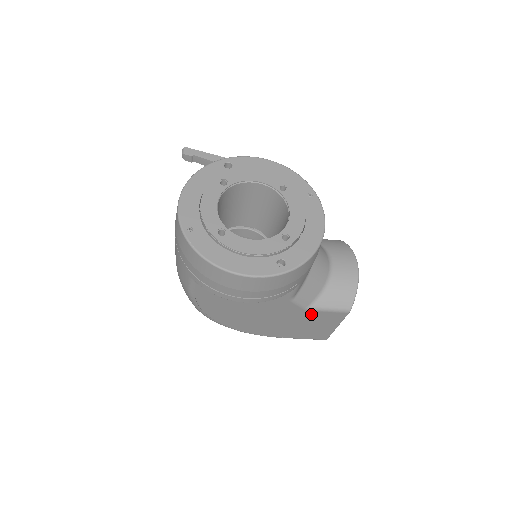
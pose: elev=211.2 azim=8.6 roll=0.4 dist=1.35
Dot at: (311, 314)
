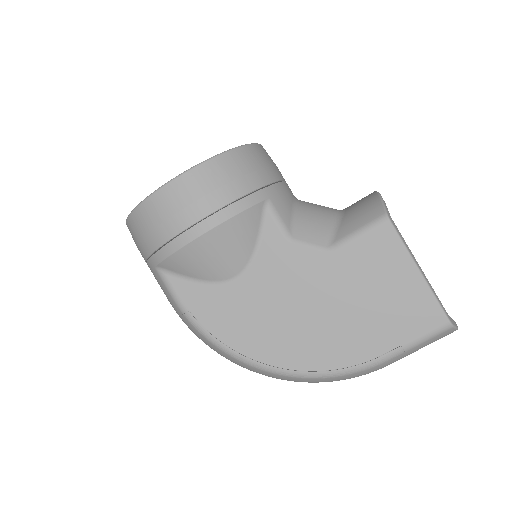
Dot at: (347, 258)
